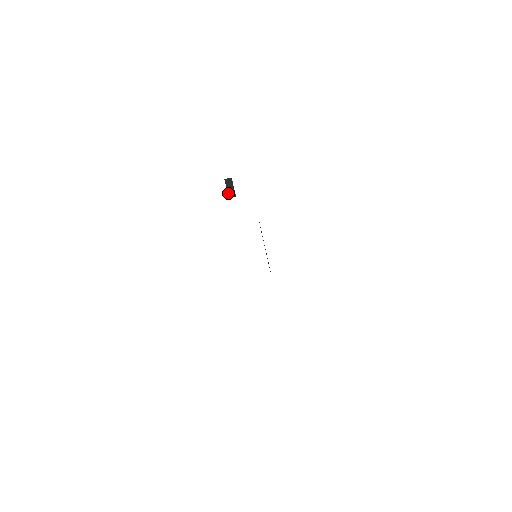
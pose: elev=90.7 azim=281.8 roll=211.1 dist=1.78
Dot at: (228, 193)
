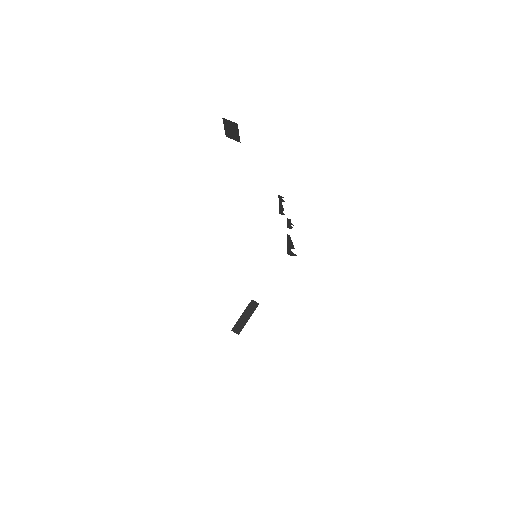
Dot at: (237, 322)
